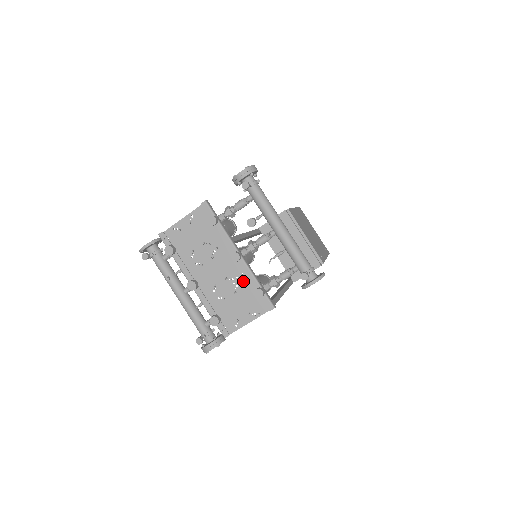
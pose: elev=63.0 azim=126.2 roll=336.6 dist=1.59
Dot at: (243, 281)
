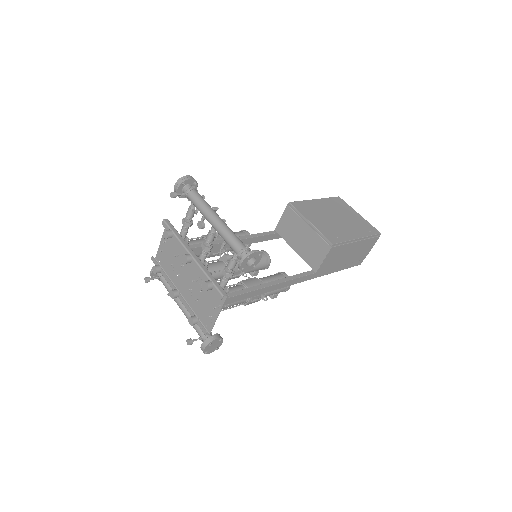
Dot at: (203, 279)
